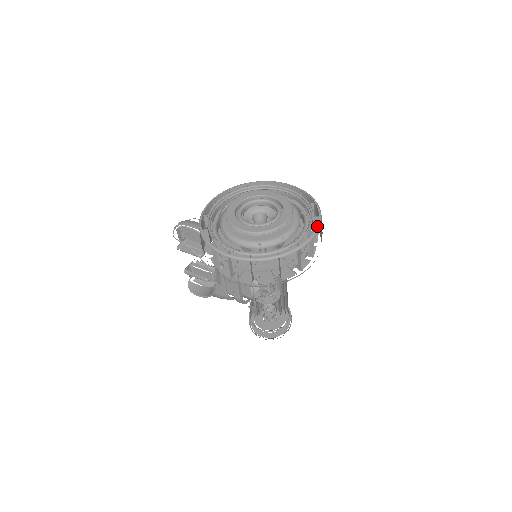
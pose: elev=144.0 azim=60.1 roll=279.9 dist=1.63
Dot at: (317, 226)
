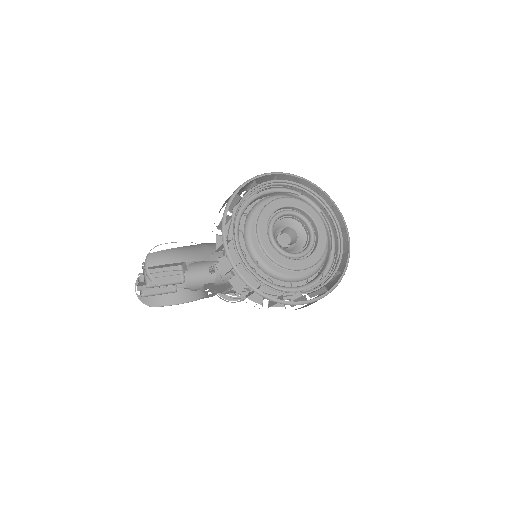
Dot at: (344, 220)
